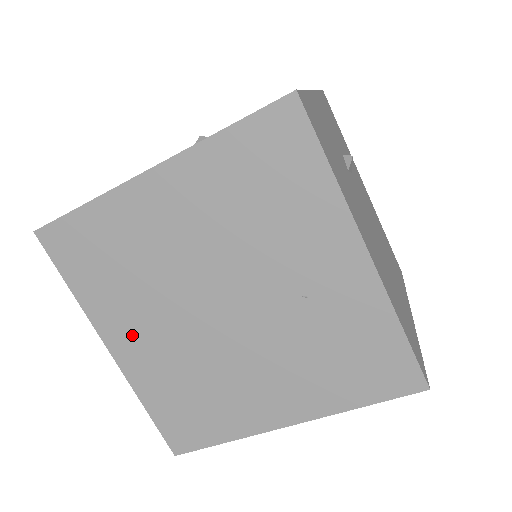
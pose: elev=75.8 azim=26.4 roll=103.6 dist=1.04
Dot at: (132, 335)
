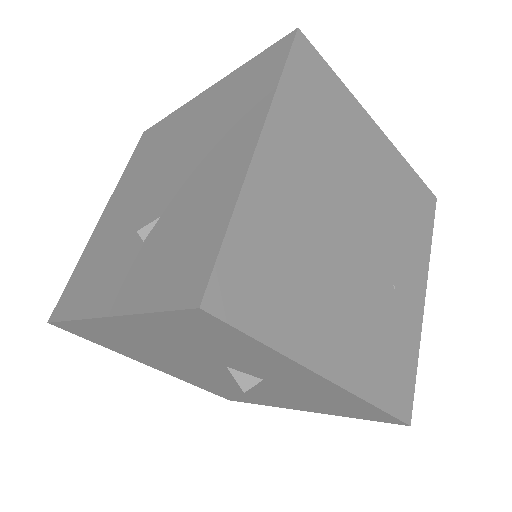
Dot at: (289, 163)
